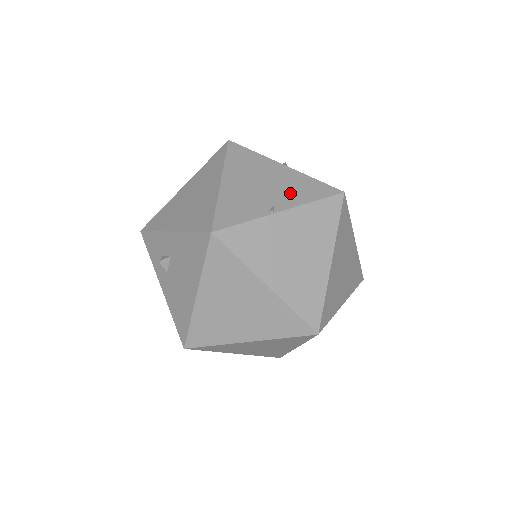
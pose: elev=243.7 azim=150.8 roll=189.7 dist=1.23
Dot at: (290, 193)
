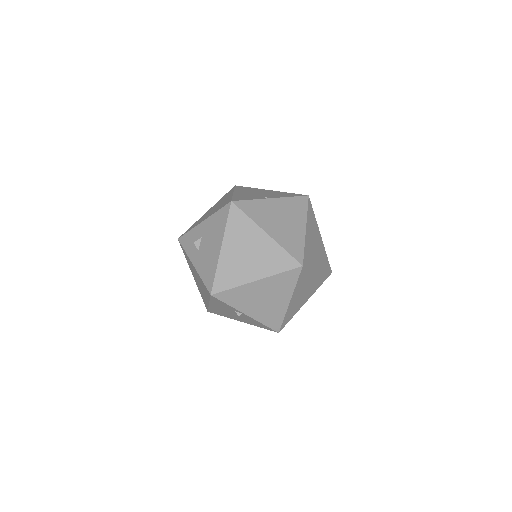
Dot at: (276, 195)
